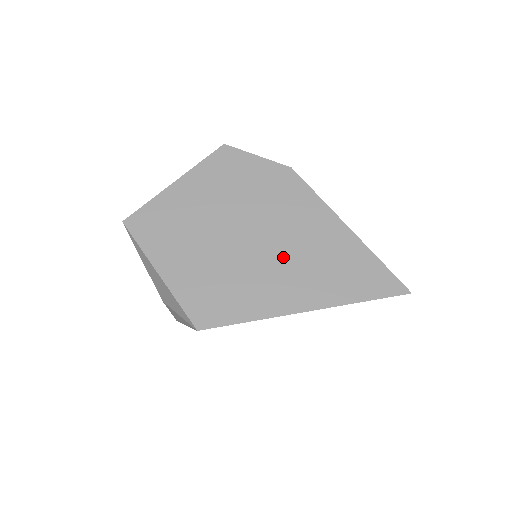
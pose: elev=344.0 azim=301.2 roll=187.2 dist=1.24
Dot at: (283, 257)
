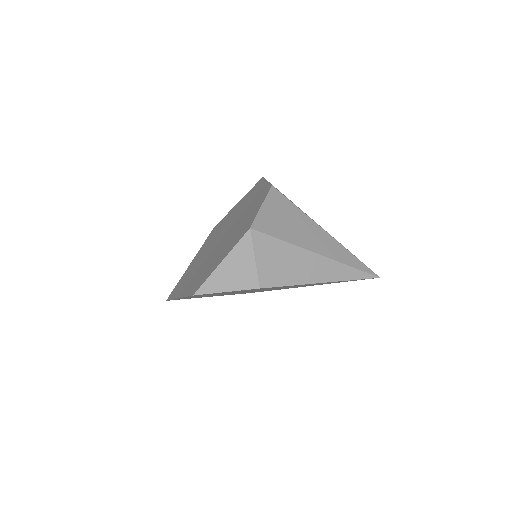
Dot at: occluded
